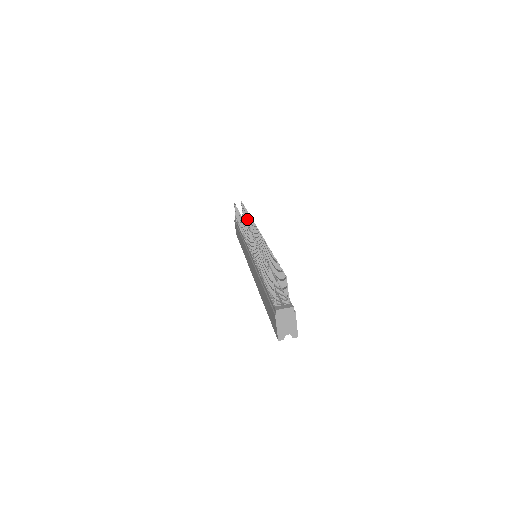
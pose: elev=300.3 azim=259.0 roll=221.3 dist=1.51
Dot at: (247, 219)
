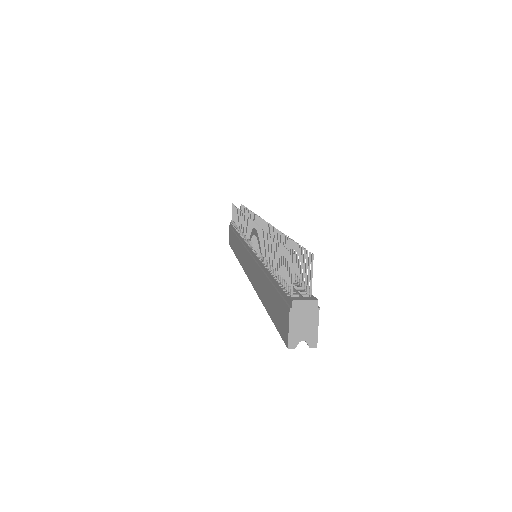
Dot at: occluded
